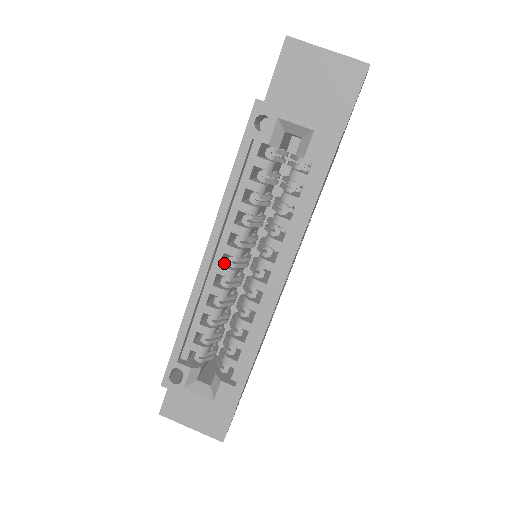
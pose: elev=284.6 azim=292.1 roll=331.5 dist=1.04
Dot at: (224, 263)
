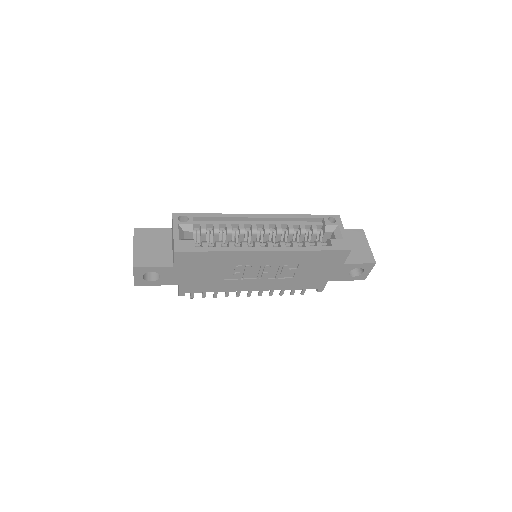
Dot at: occluded
